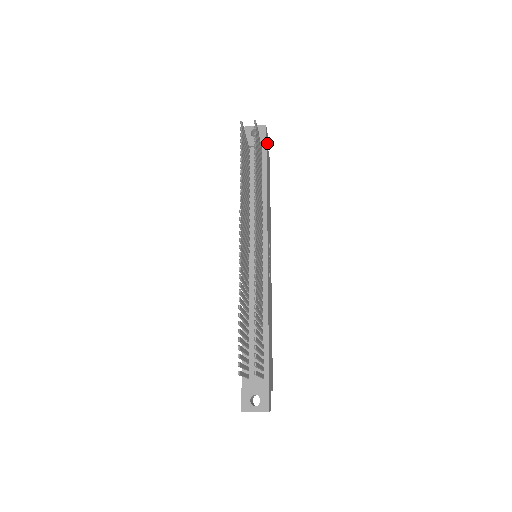
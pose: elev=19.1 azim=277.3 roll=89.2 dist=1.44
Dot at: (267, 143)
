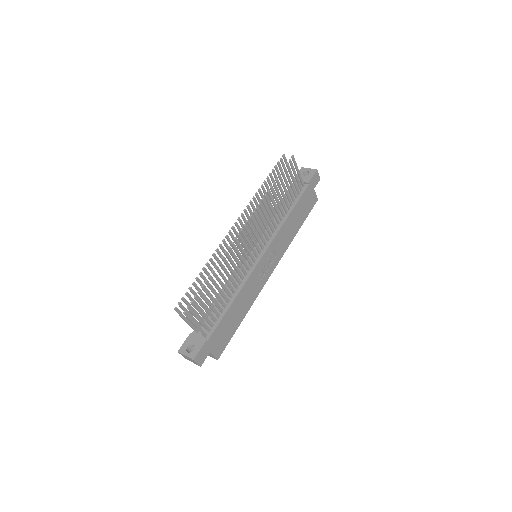
Dot at: (314, 184)
